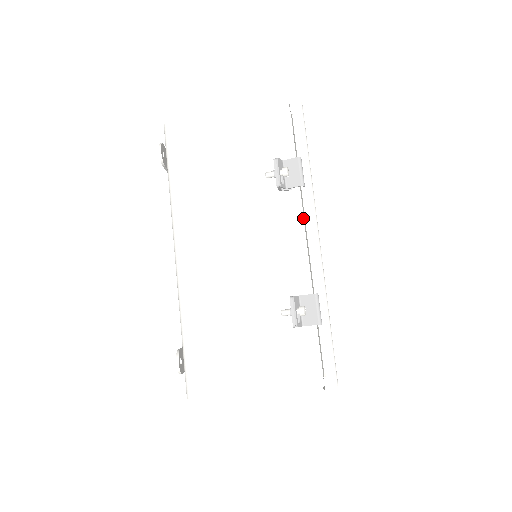
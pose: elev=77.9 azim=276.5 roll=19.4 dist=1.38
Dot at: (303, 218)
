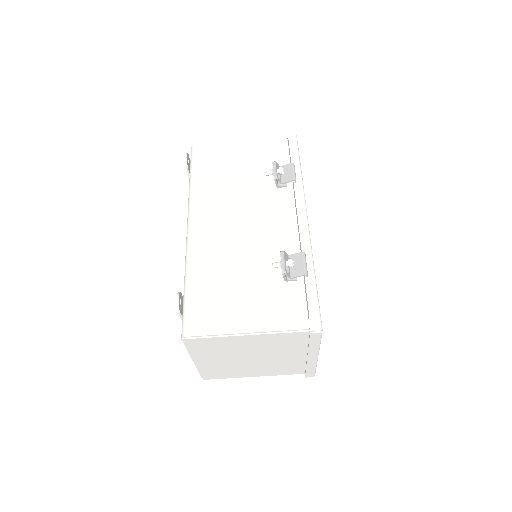
Dot at: (295, 205)
